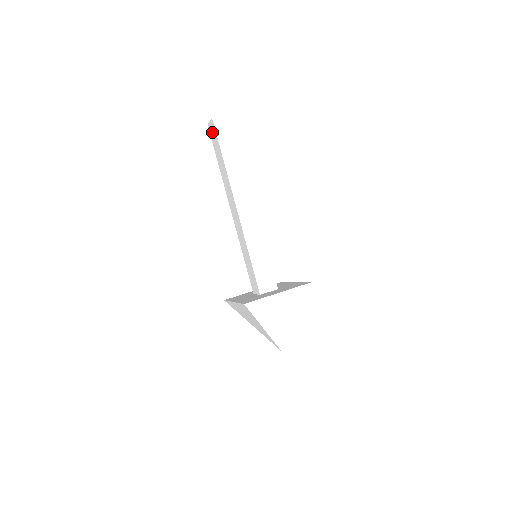
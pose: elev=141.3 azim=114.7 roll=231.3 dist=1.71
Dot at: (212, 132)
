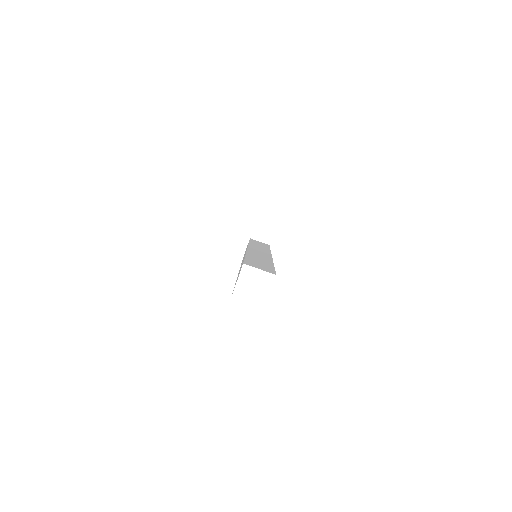
Dot at: occluded
